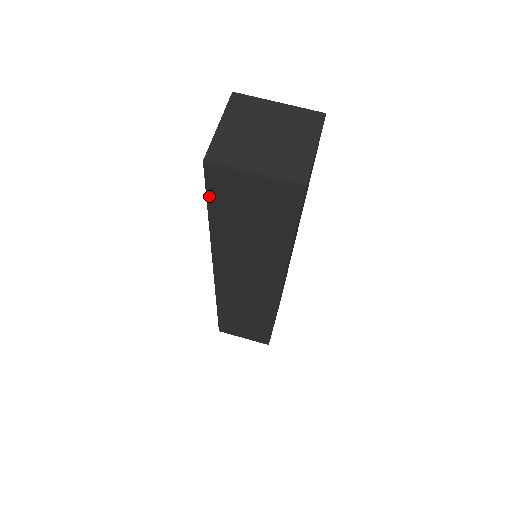
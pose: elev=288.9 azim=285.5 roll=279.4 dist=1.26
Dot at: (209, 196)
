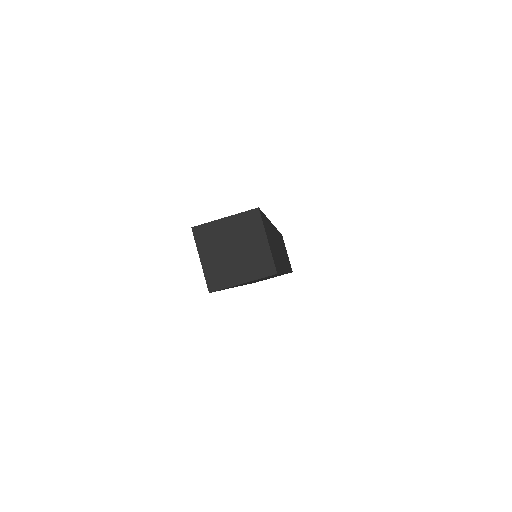
Dot at: occluded
